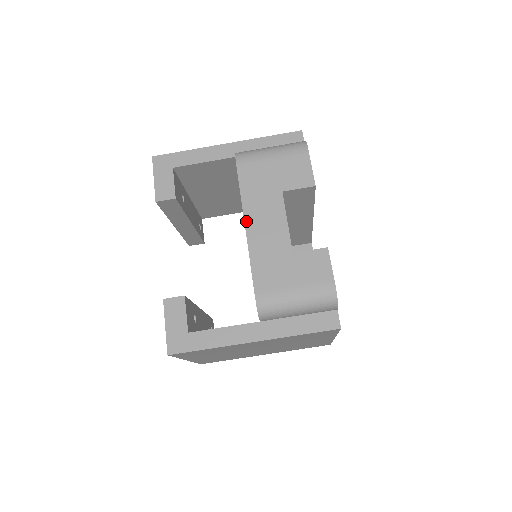
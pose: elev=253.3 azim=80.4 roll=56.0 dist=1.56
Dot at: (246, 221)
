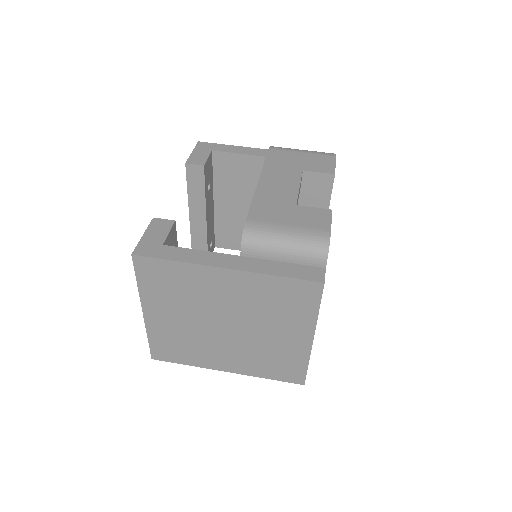
Dot at: (261, 178)
